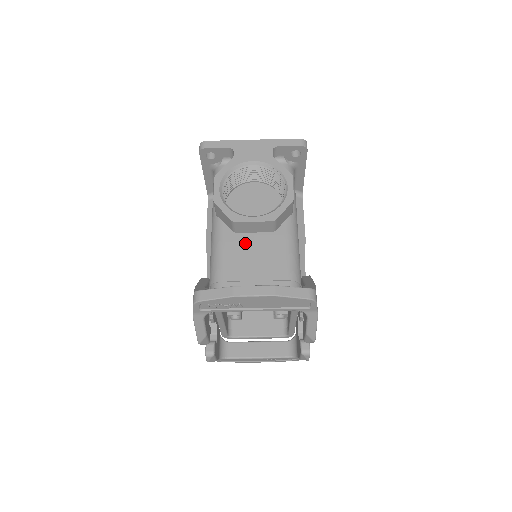
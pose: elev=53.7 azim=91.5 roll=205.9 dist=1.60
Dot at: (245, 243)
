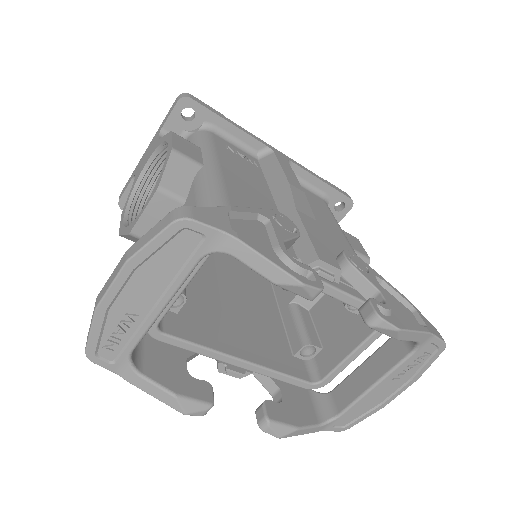
Dot at: occluded
